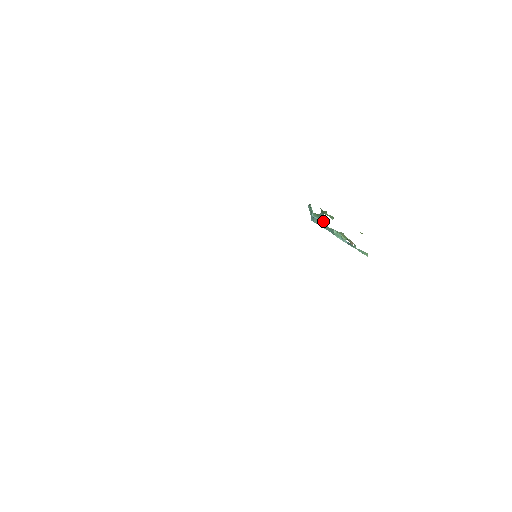
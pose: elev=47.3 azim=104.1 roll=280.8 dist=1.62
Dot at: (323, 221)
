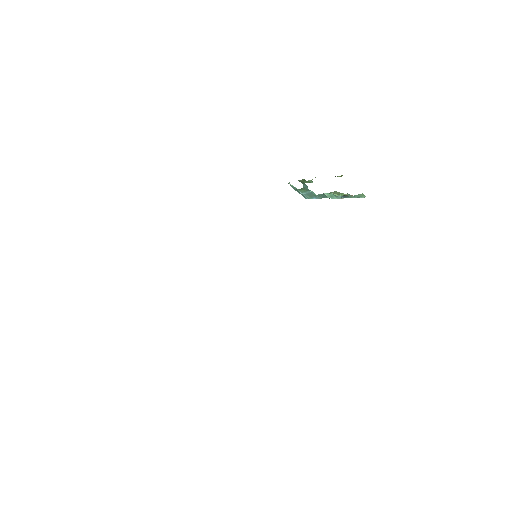
Dot at: (312, 192)
